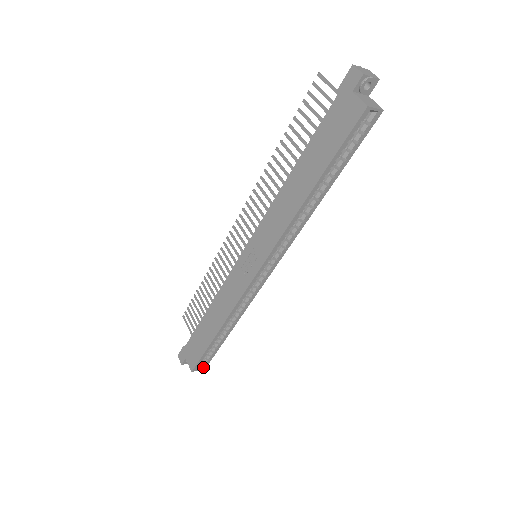
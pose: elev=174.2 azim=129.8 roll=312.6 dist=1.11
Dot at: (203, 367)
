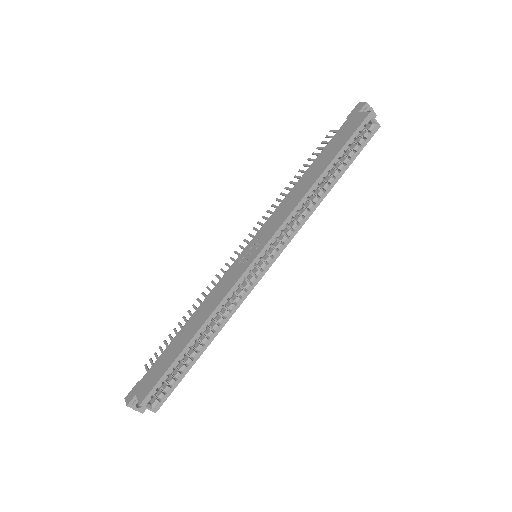
Dot at: (154, 407)
